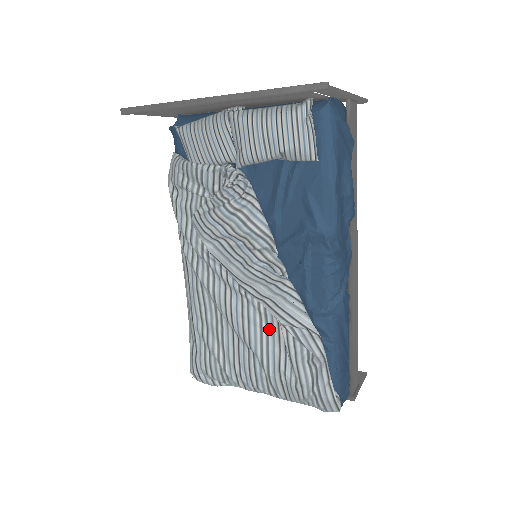
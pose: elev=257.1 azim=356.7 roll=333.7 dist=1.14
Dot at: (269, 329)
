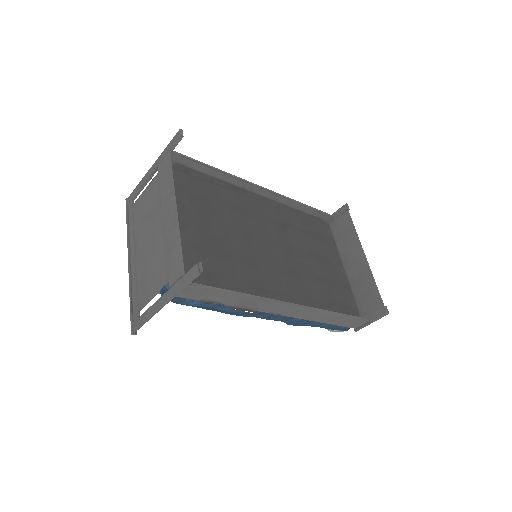
Dot at: occluded
